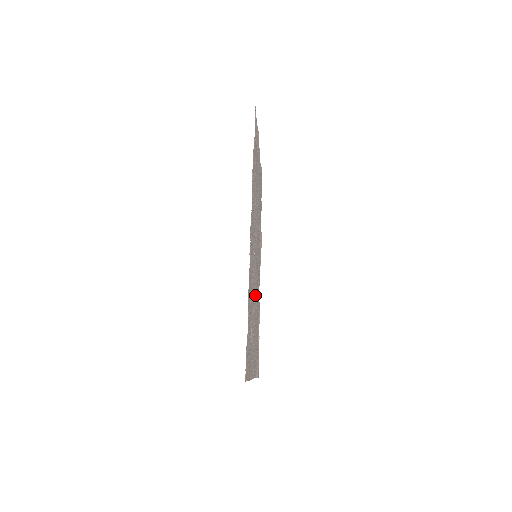
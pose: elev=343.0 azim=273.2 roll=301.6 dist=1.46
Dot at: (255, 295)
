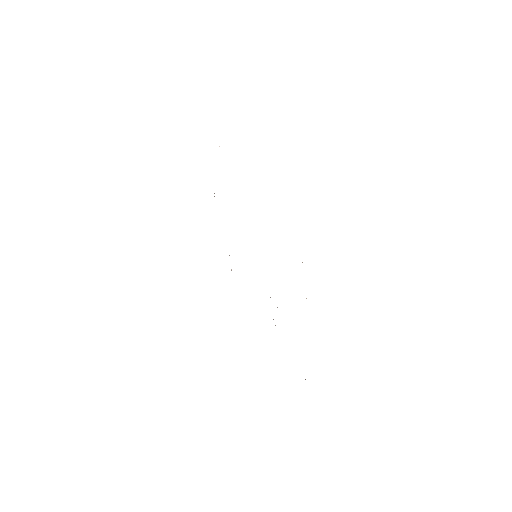
Dot at: occluded
